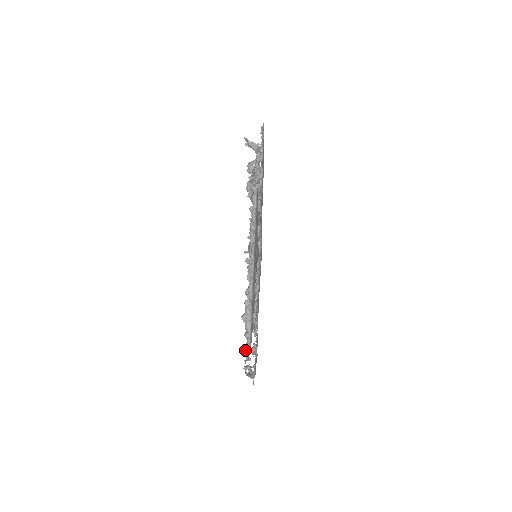
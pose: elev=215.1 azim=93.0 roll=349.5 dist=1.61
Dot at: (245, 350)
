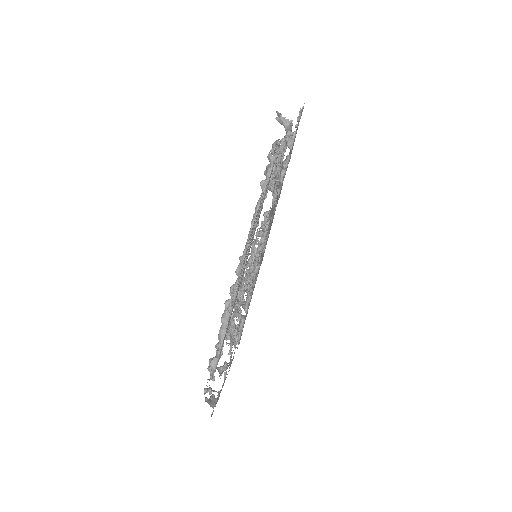
Dot at: (210, 364)
